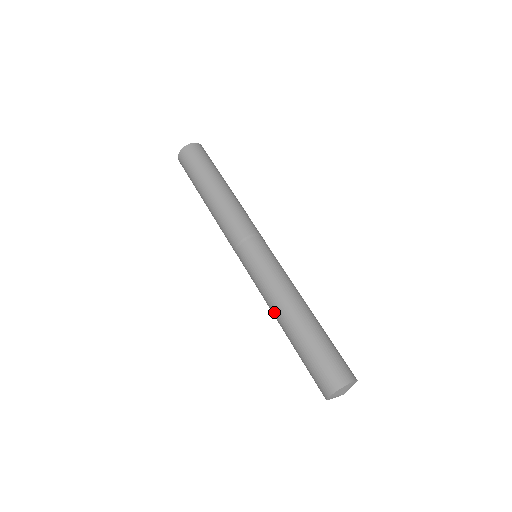
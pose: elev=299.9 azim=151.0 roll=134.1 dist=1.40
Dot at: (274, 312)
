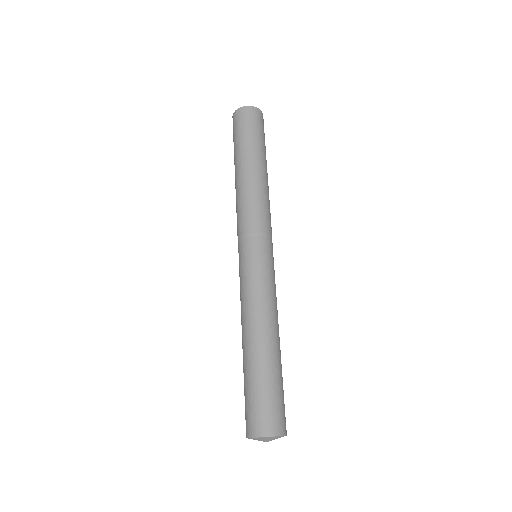
Dot at: occluded
